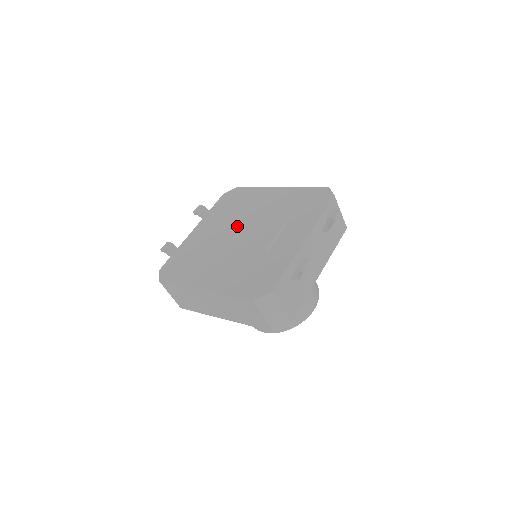
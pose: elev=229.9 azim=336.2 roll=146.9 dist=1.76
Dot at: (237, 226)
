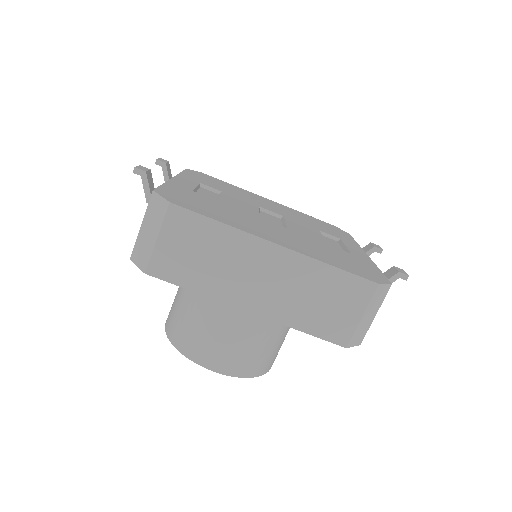
Dot at: (252, 205)
